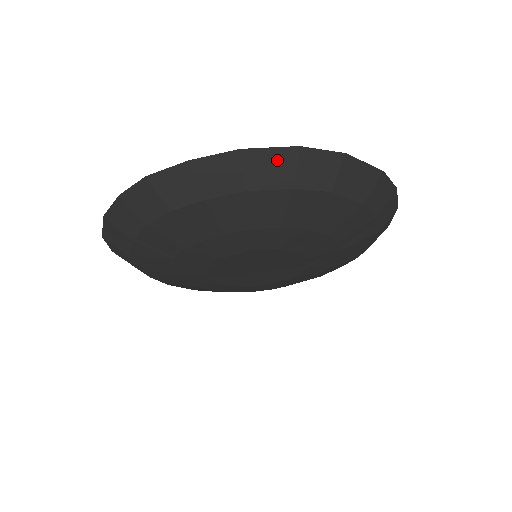
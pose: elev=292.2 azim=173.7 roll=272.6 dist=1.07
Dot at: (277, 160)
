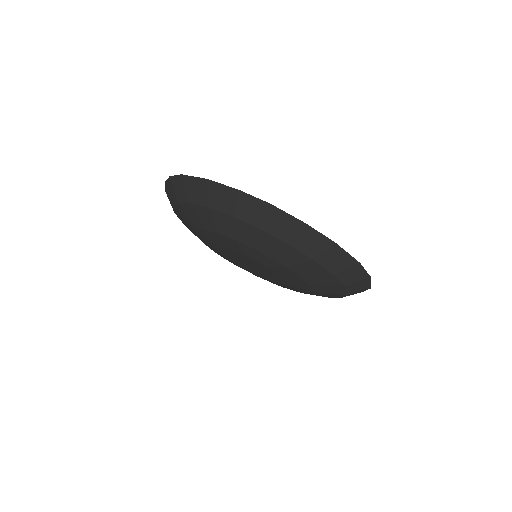
Dot at: (343, 259)
